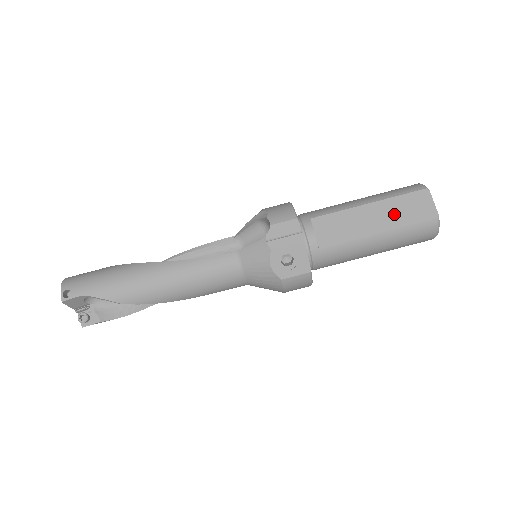
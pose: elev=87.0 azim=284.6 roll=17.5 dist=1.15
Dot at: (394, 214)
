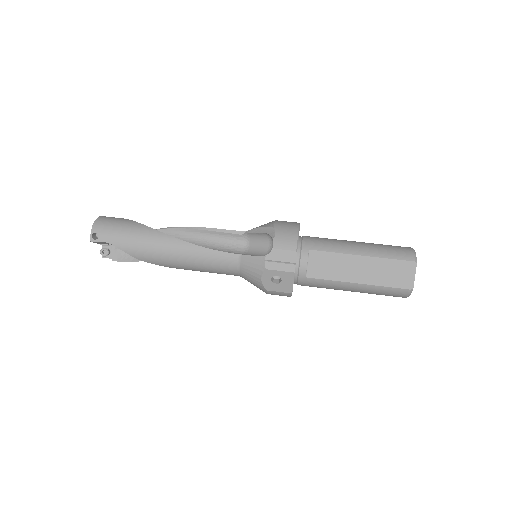
Dot at: (378, 273)
